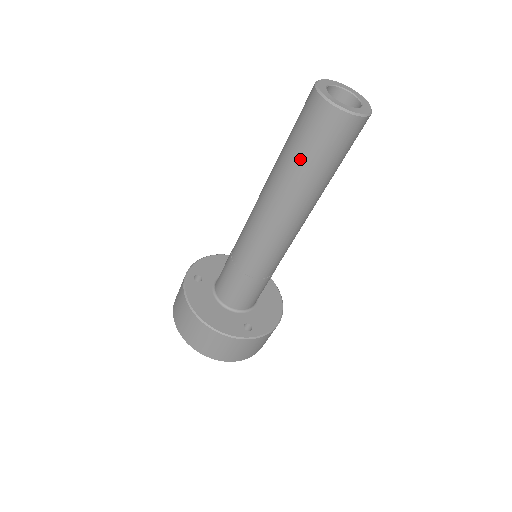
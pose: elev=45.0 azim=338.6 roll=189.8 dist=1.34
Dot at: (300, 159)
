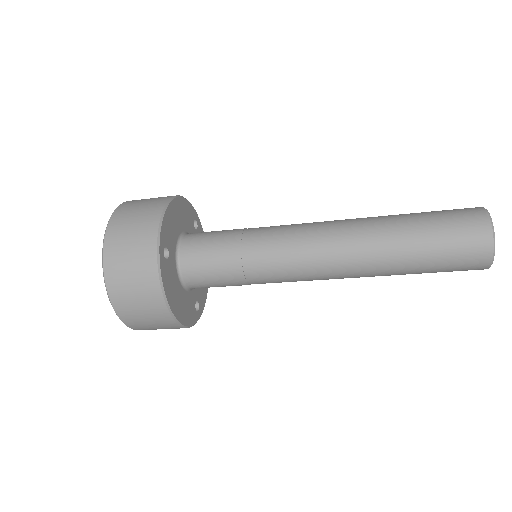
Dot at: (421, 269)
